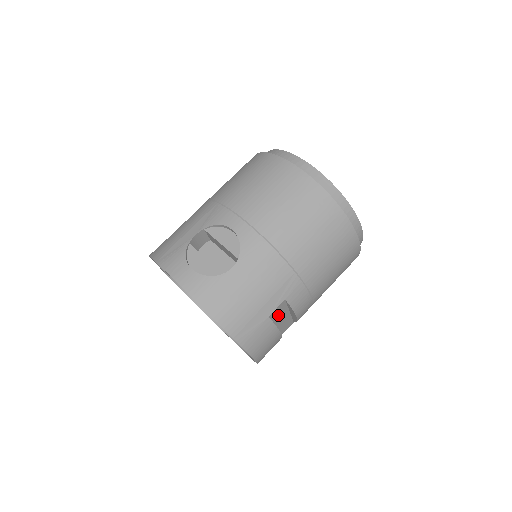
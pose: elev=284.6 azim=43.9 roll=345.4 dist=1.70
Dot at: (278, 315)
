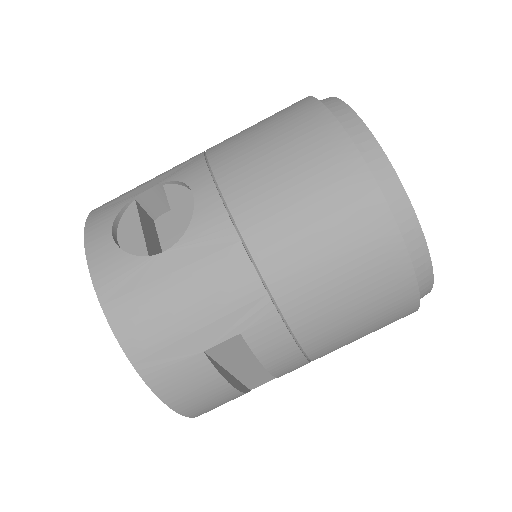
Dot at: (232, 355)
